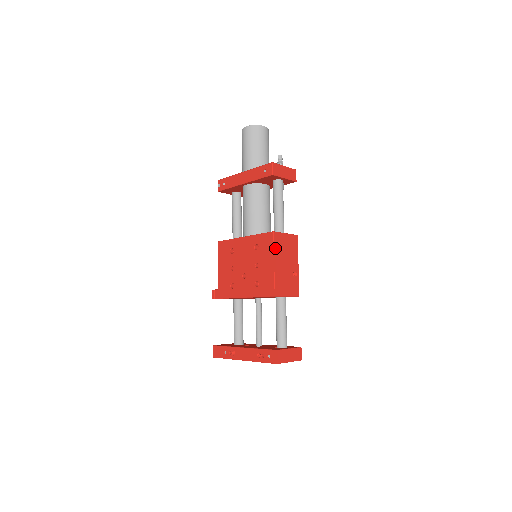
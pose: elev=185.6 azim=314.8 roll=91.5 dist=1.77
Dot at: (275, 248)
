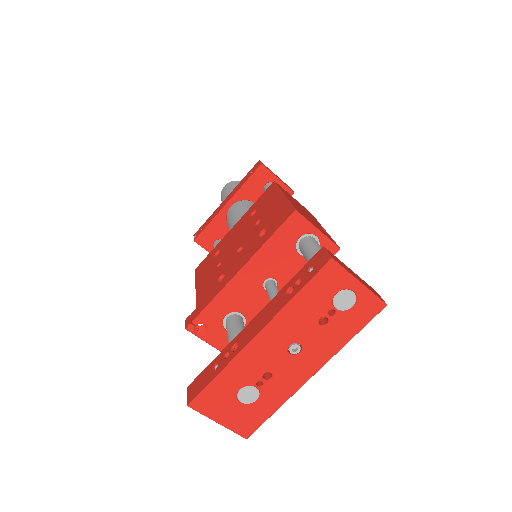
Dot at: (281, 189)
